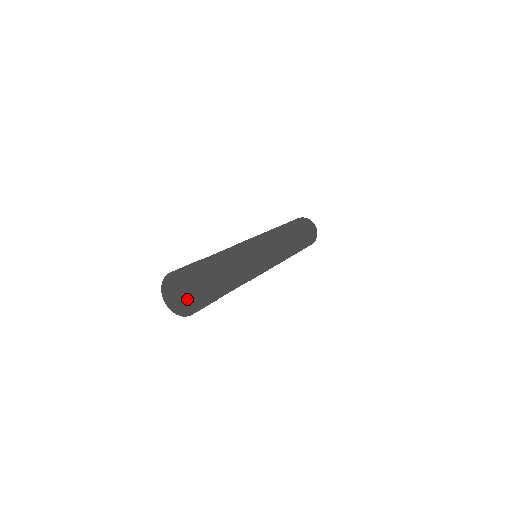
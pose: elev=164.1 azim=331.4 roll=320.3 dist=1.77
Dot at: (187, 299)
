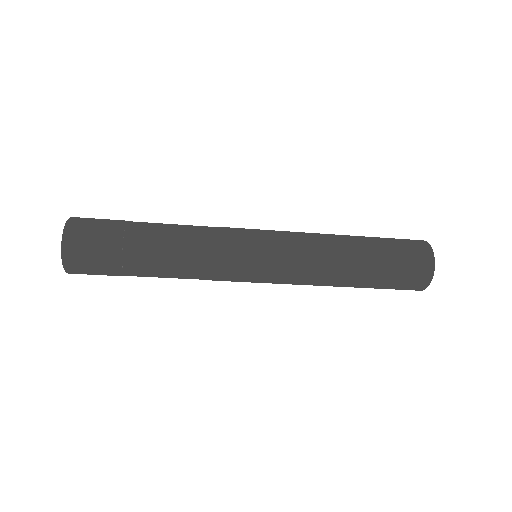
Dot at: occluded
